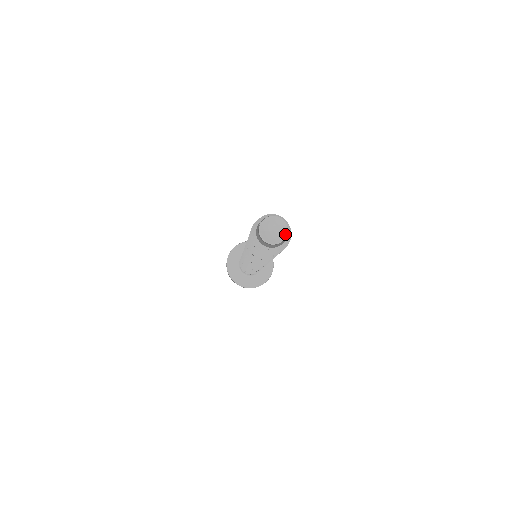
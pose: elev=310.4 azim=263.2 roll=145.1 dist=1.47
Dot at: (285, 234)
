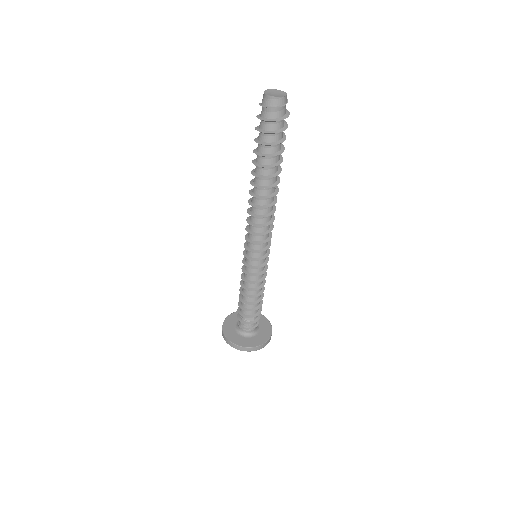
Dot at: (285, 95)
